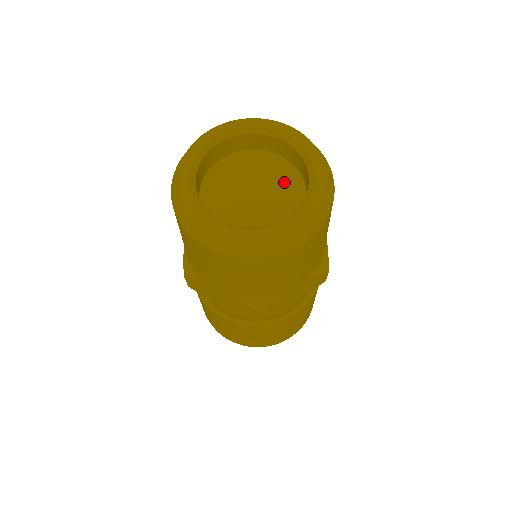
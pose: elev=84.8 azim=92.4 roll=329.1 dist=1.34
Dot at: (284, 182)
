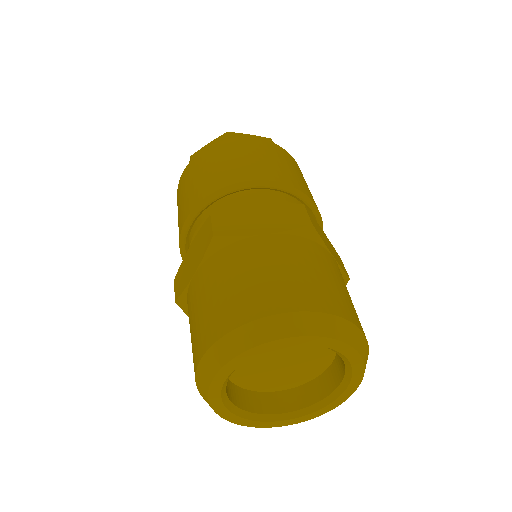
Dot at: occluded
